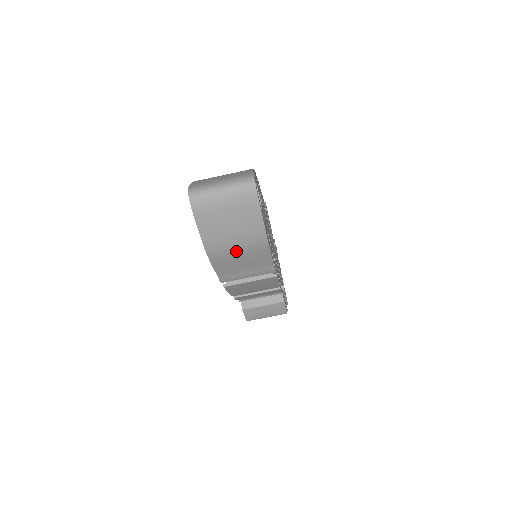
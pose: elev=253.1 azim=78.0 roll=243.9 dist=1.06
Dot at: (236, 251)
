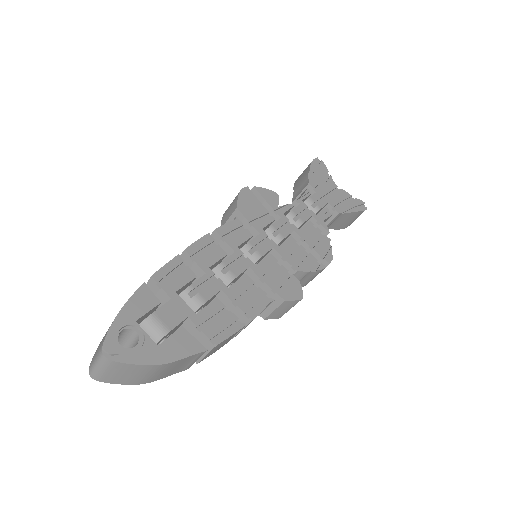
Dot at: (156, 374)
